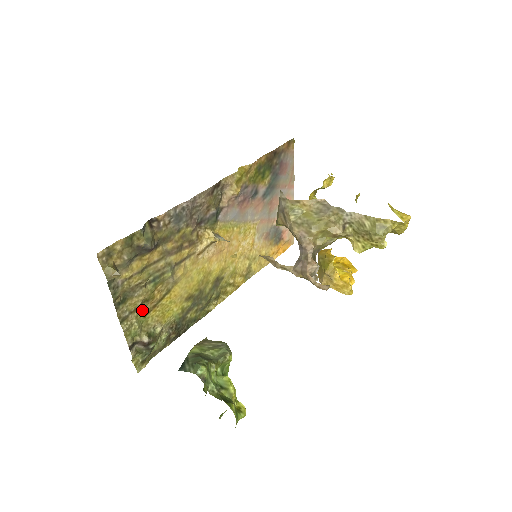
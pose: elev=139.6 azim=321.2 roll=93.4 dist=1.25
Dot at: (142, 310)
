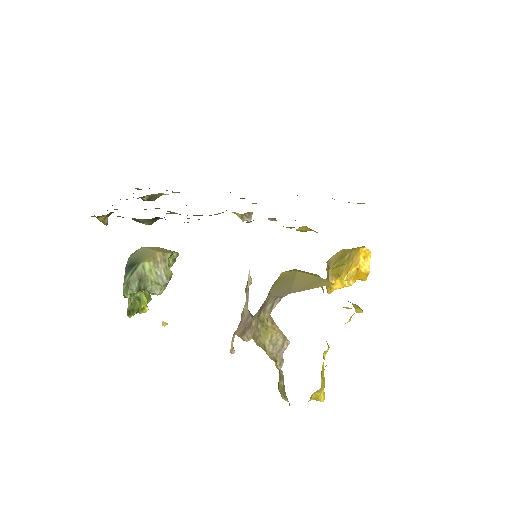
Dot at: occluded
